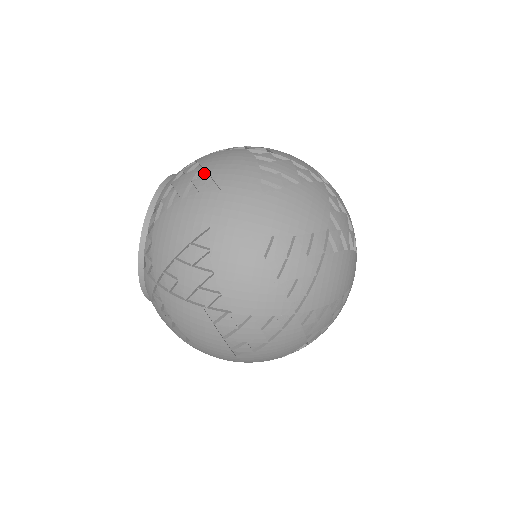
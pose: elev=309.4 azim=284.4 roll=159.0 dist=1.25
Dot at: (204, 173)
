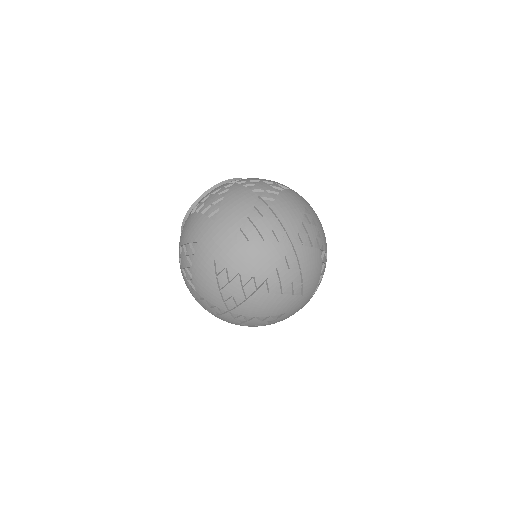
Dot at: (222, 202)
